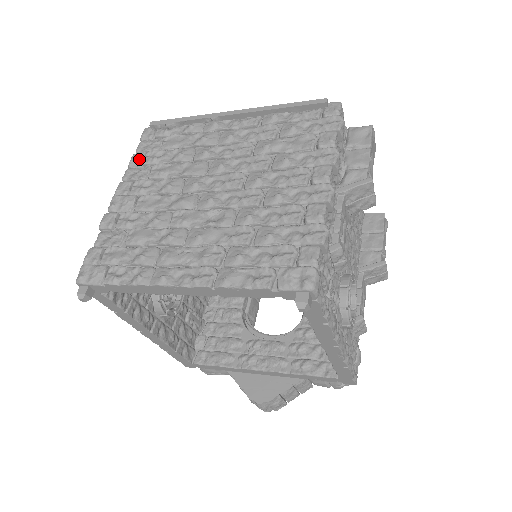
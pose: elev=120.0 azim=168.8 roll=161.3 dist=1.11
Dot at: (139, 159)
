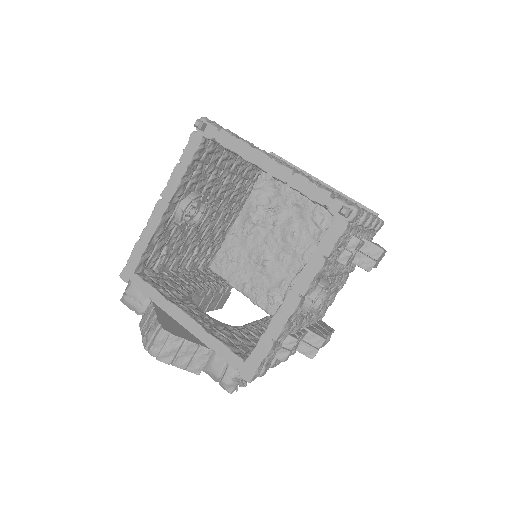
Dot at: occluded
